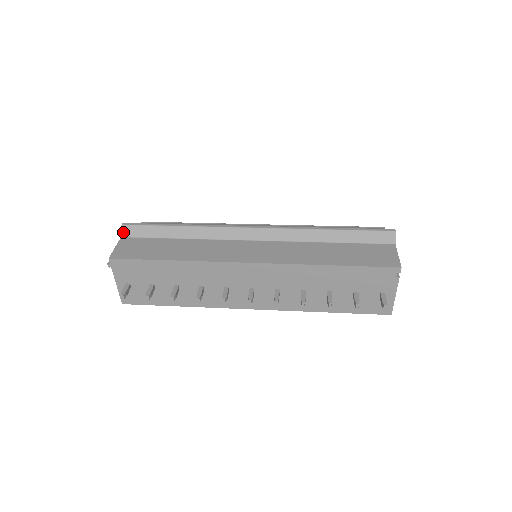
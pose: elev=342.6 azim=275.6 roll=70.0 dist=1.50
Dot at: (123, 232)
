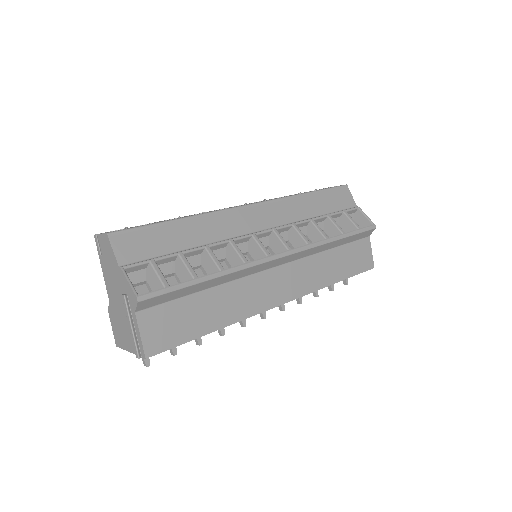
Dot at: (139, 308)
